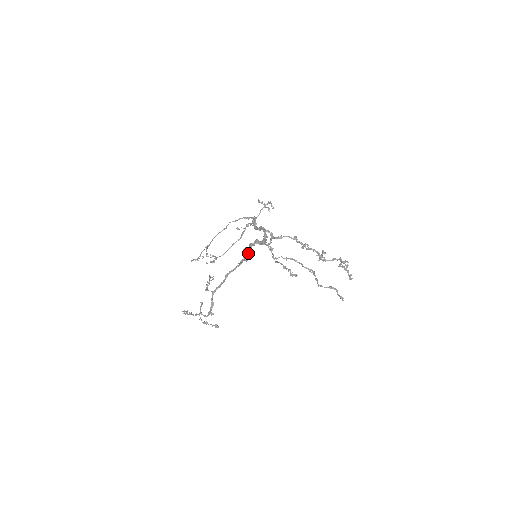
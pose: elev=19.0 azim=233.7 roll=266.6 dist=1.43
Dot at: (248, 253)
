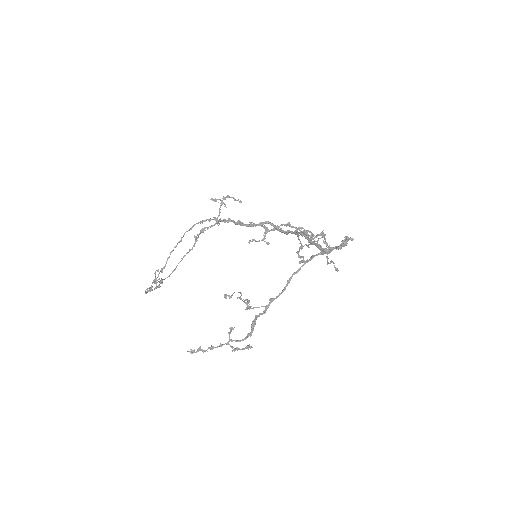
Dot at: occluded
